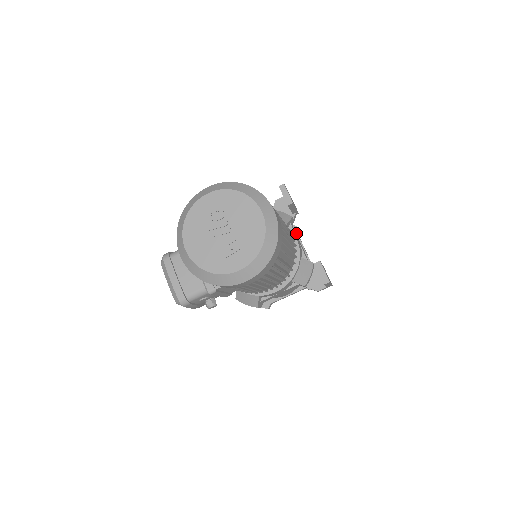
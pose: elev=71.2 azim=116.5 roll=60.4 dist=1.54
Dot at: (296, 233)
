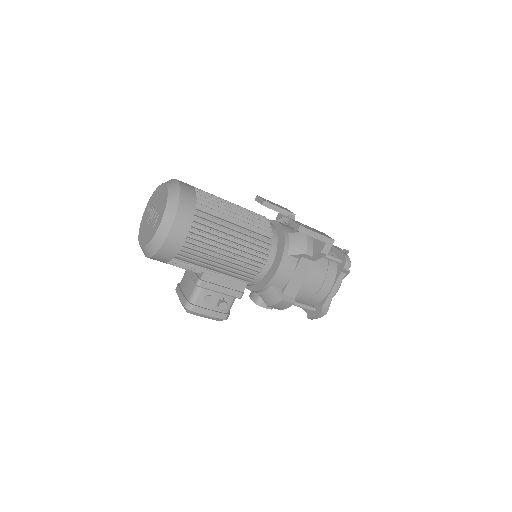
Dot at: occluded
